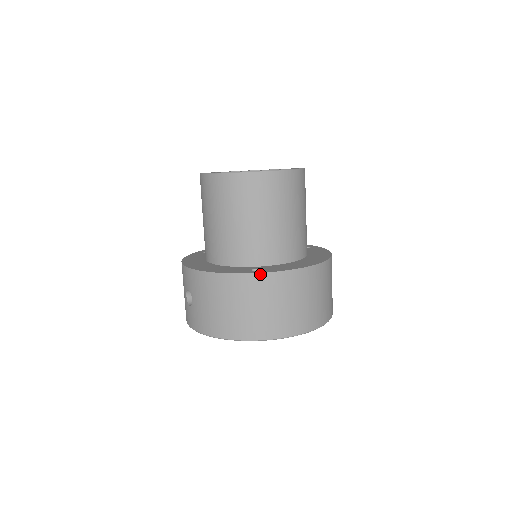
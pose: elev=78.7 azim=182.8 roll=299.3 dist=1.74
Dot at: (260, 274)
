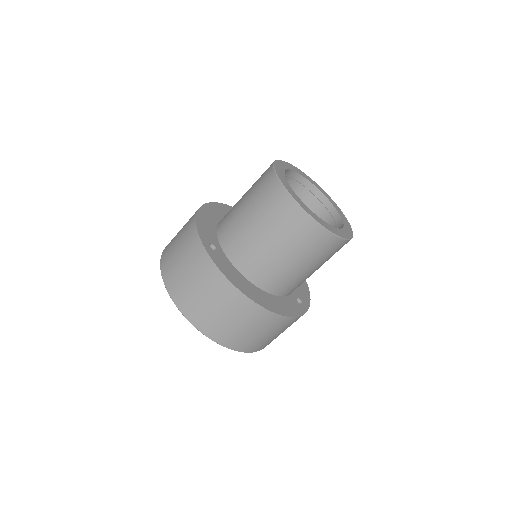
Dot at: (204, 249)
